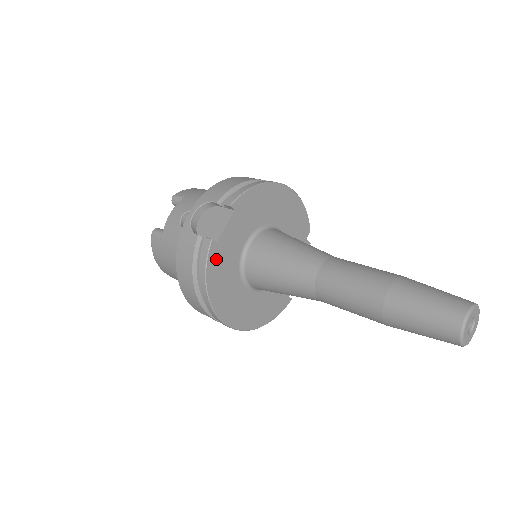
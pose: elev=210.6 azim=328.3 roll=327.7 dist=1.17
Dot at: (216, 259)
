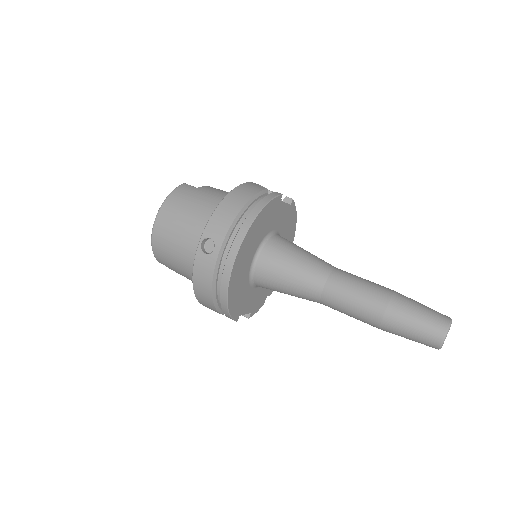
Dot at: (273, 207)
